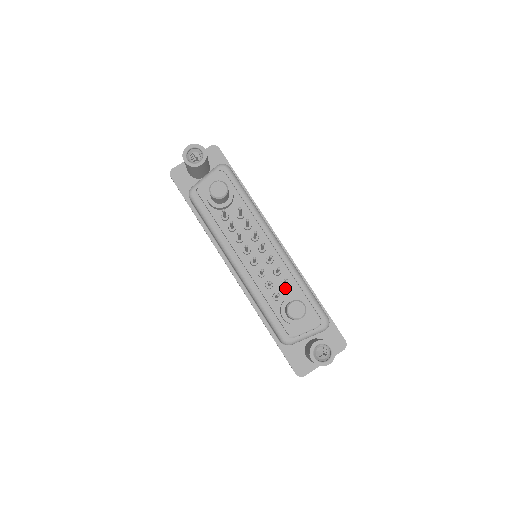
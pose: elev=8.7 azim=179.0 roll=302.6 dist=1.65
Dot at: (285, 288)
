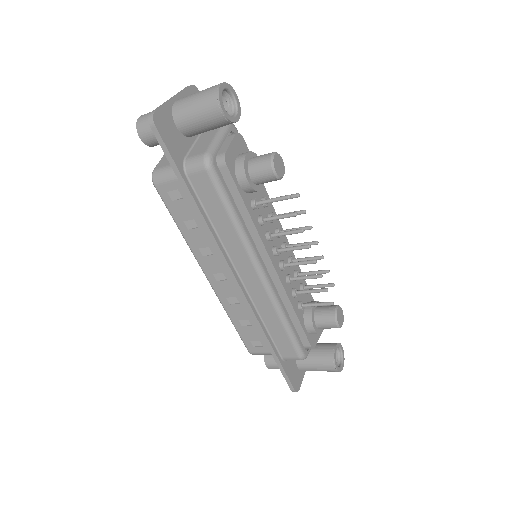
Dot at: occluded
